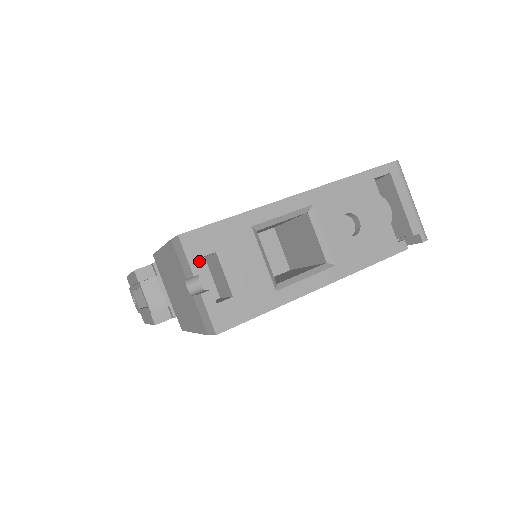
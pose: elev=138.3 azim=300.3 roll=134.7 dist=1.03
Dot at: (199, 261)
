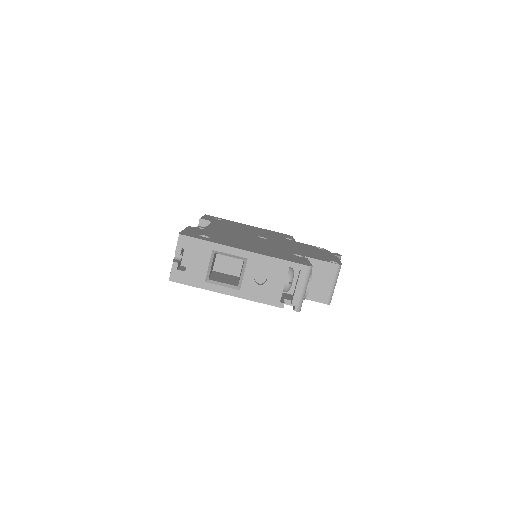
Dot at: (181, 249)
